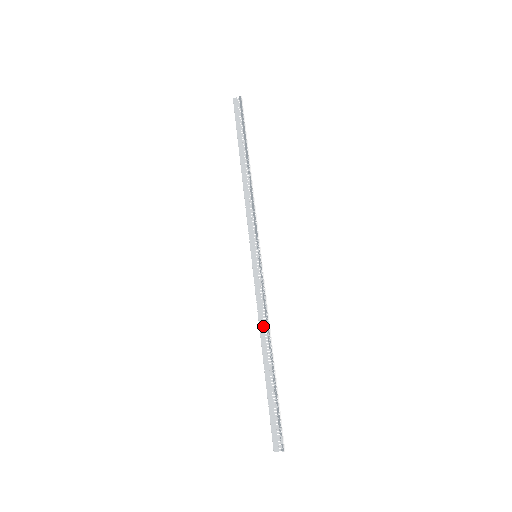
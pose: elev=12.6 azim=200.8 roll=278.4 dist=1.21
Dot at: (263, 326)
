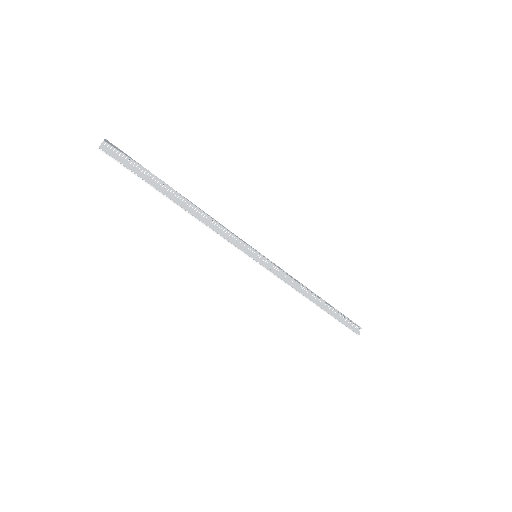
Dot at: (301, 289)
